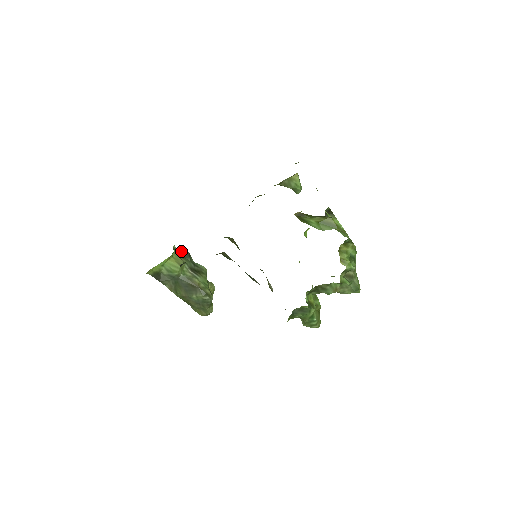
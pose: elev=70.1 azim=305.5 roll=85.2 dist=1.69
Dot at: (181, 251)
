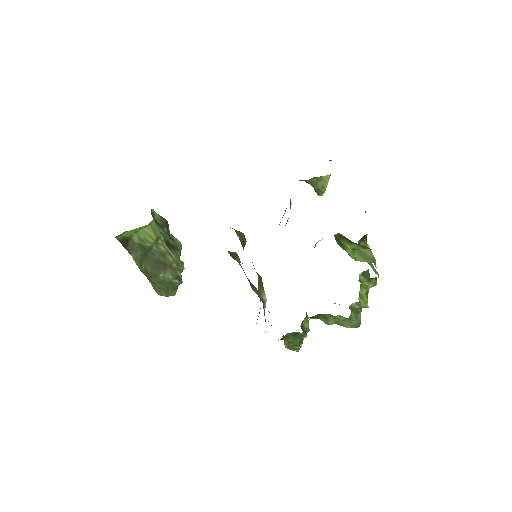
Dot at: (159, 217)
